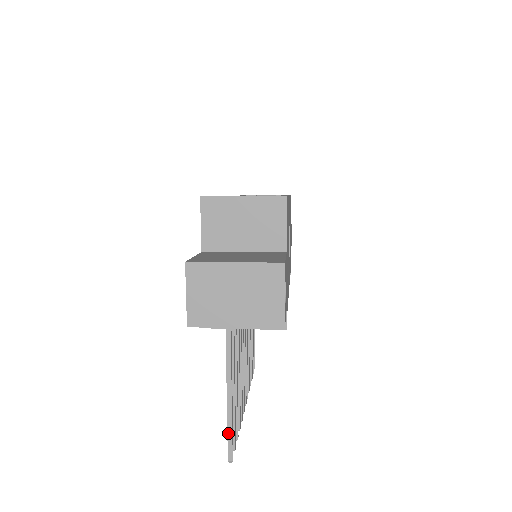
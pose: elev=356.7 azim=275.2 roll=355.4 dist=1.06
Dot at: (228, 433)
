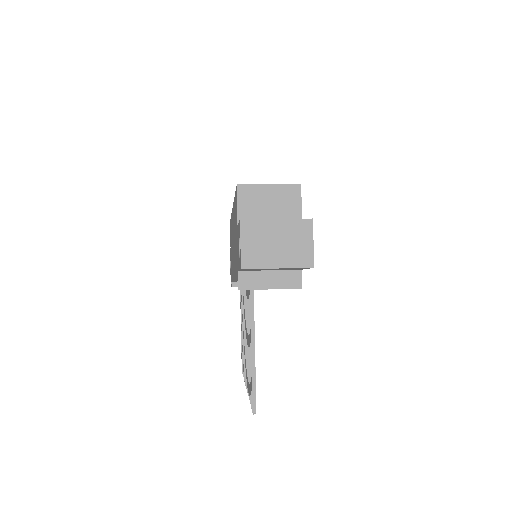
Dot at: (252, 387)
